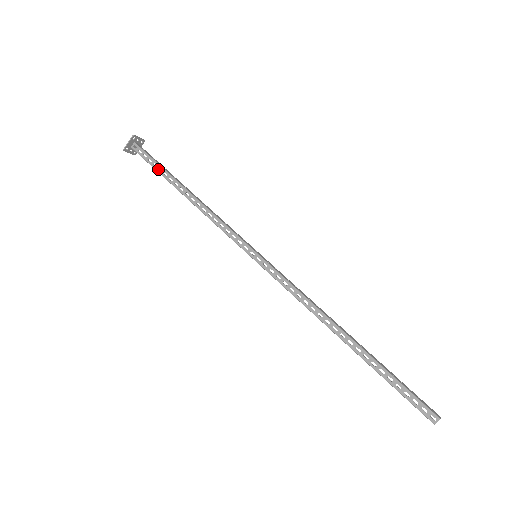
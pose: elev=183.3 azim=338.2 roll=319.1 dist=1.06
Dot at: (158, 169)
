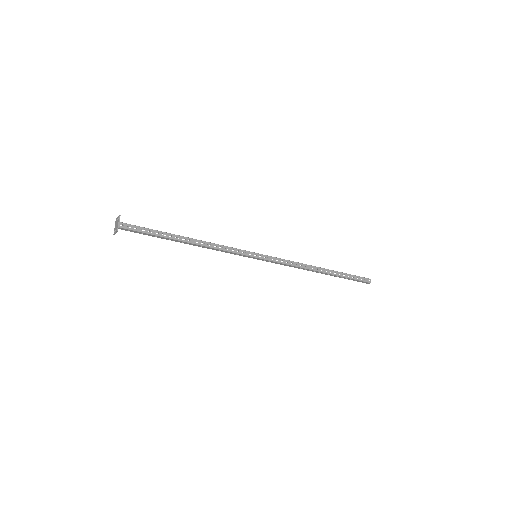
Dot at: (155, 233)
